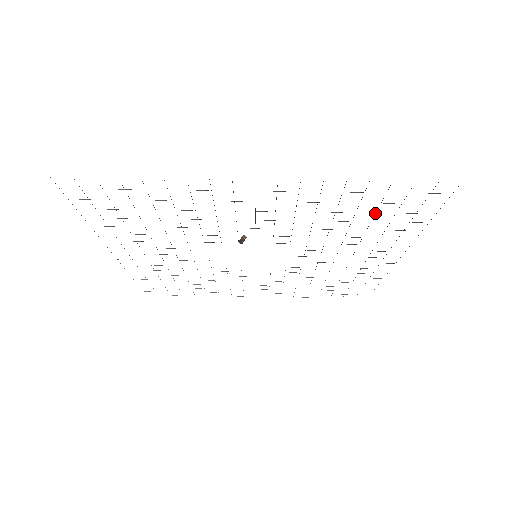
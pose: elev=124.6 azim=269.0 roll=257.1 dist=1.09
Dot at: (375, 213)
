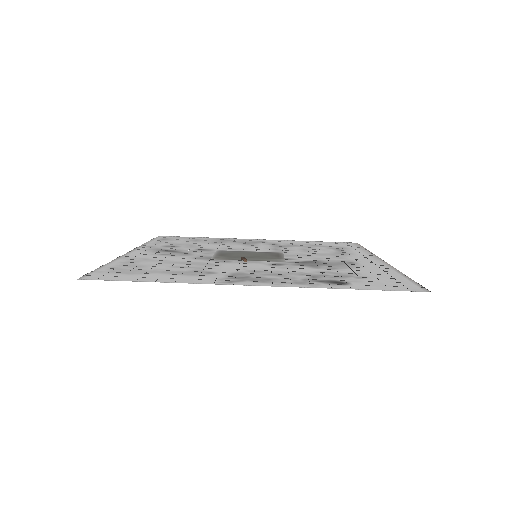
Dot at: (359, 277)
